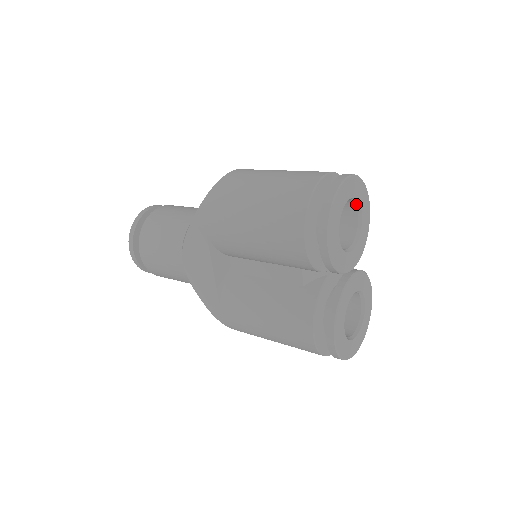
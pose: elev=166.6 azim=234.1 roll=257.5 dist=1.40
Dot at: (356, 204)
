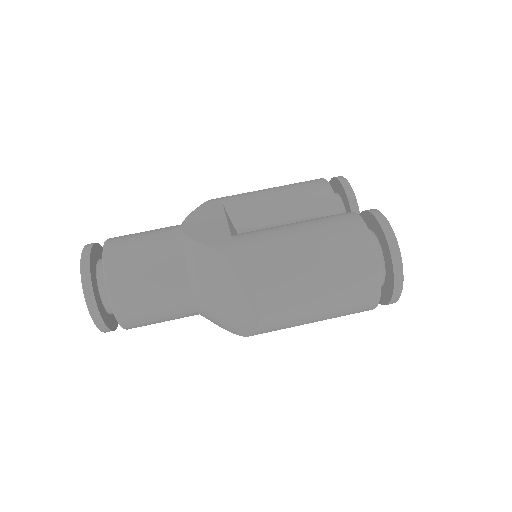
Dot at: occluded
